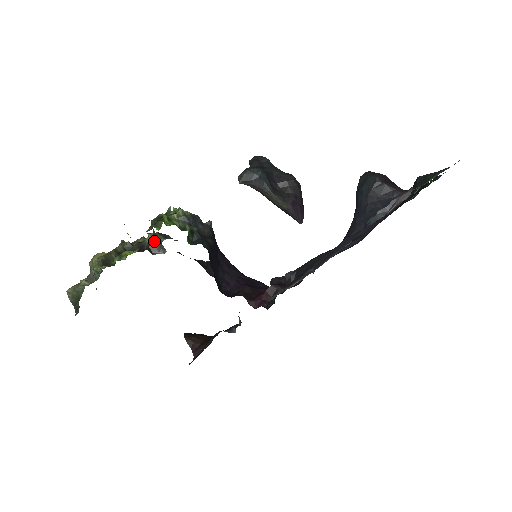
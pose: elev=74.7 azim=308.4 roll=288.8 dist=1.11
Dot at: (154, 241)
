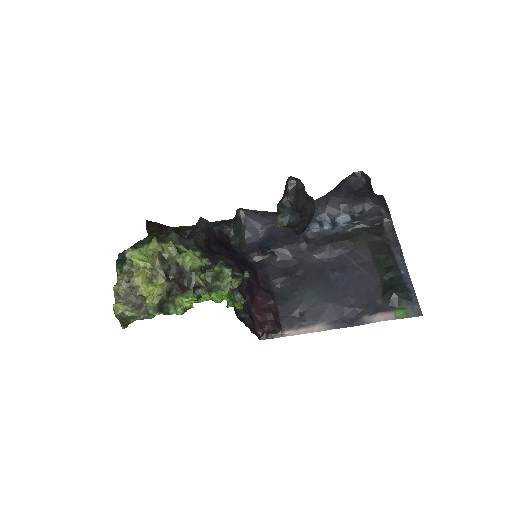
Dot at: (197, 279)
